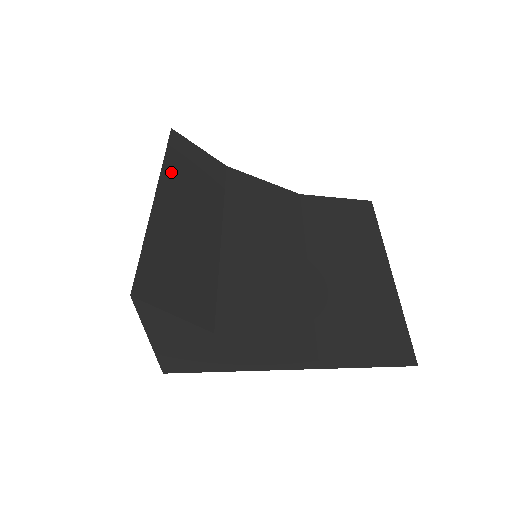
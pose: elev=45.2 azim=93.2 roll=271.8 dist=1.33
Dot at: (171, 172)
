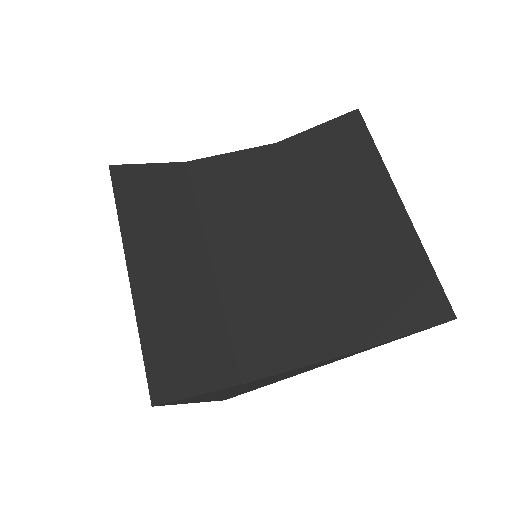
Dot at: (132, 227)
